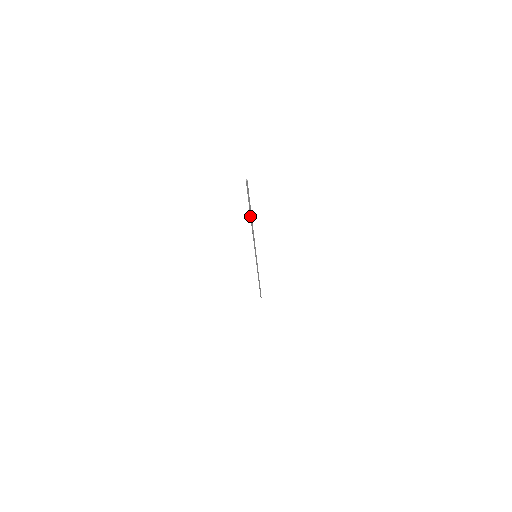
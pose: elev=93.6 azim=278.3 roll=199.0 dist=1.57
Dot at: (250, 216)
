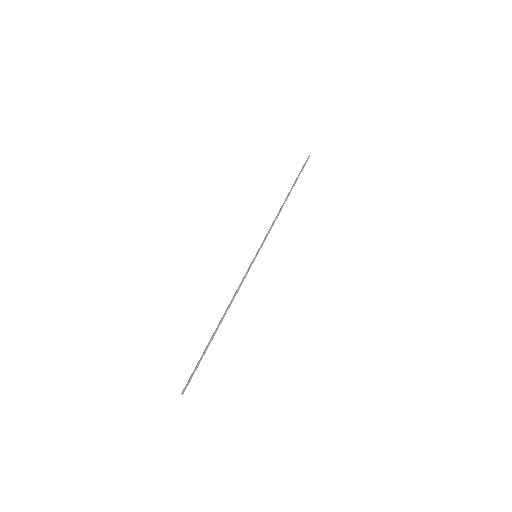
Dot at: (213, 335)
